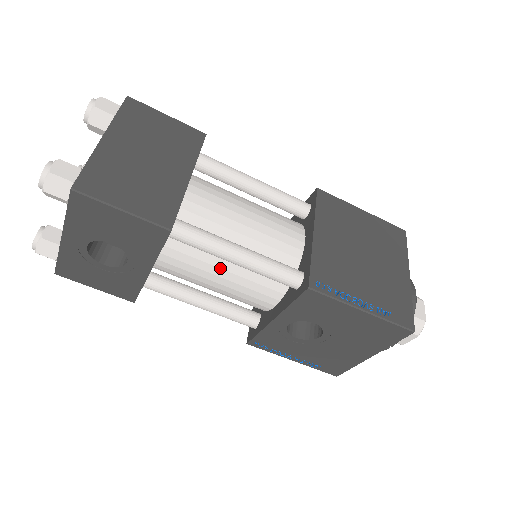
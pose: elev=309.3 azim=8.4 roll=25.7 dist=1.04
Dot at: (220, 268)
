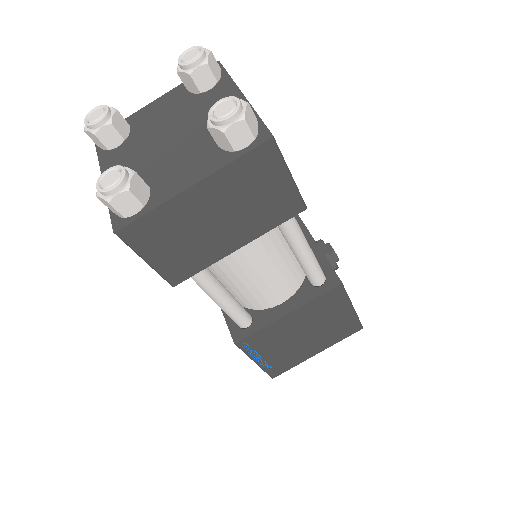
Dot at: occluded
